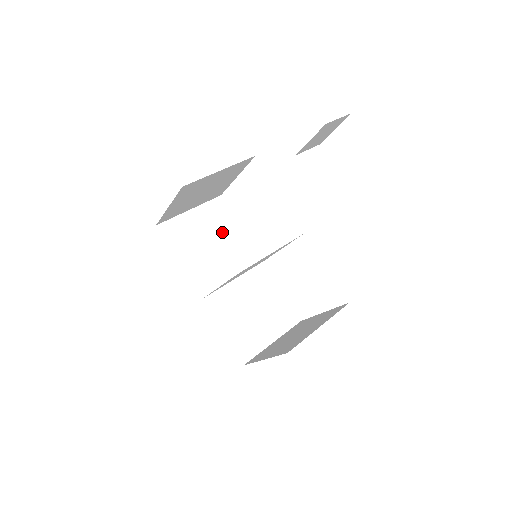
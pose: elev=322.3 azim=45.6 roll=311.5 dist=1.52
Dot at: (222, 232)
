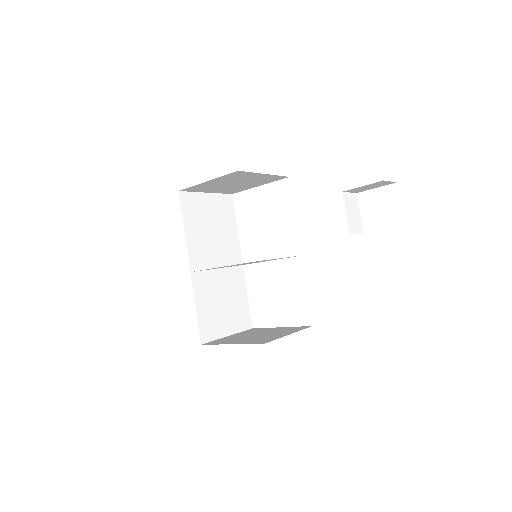
Dot at: (223, 224)
